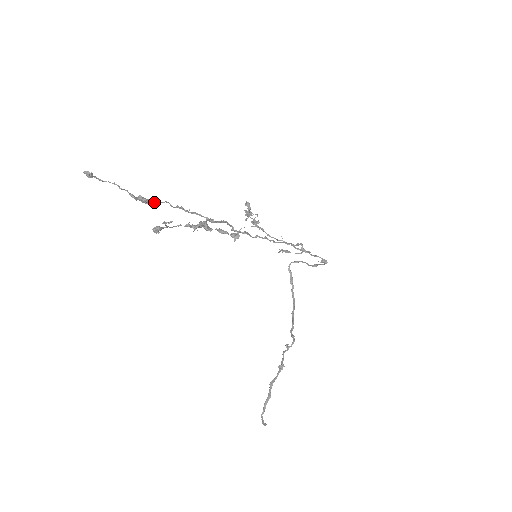
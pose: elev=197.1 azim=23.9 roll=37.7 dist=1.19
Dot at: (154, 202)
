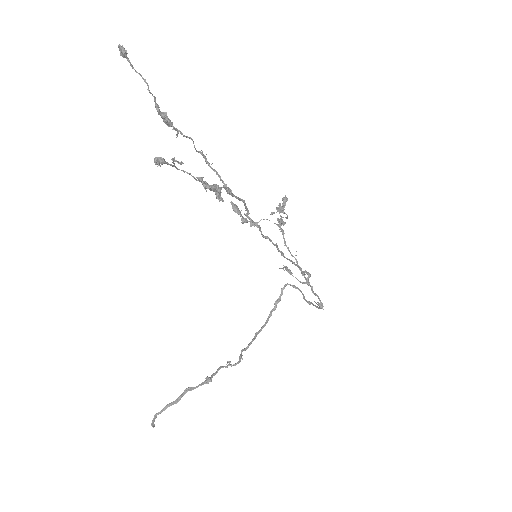
Dot at: (177, 130)
